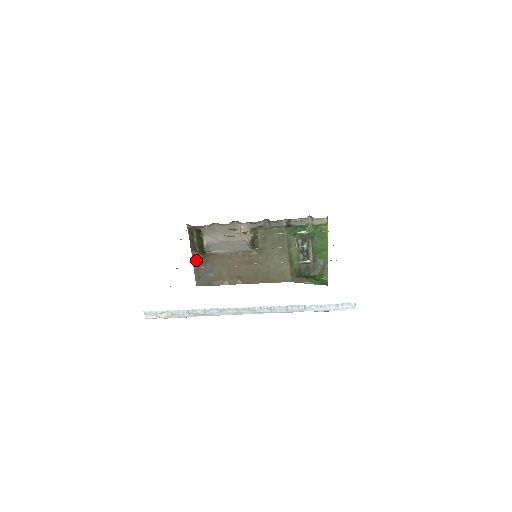
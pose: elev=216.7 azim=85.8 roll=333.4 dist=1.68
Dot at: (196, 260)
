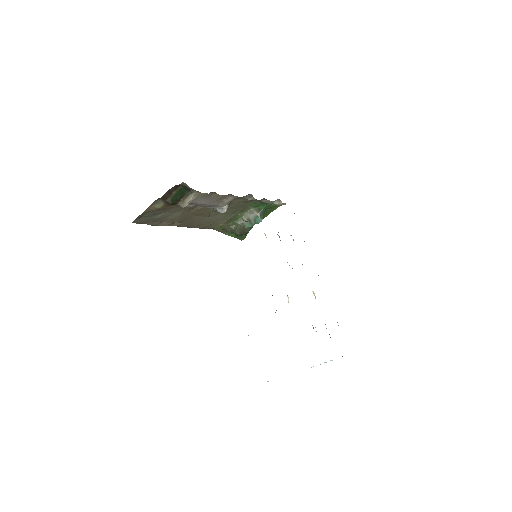
Dot at: (154, 205)
